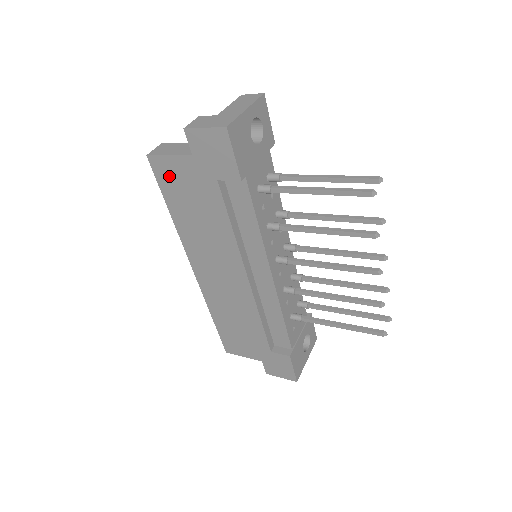
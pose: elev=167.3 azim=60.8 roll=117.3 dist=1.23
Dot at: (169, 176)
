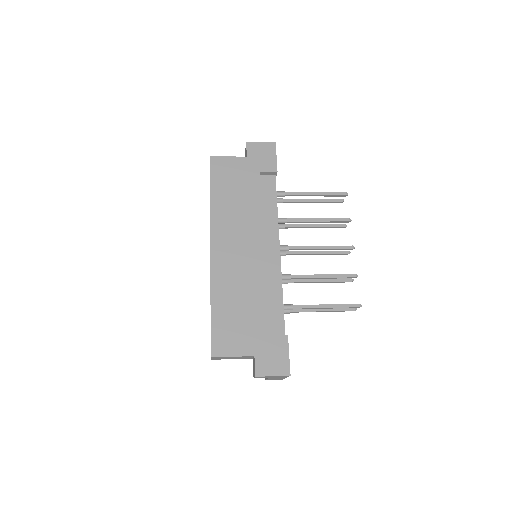
Dot at: (222, 170)
